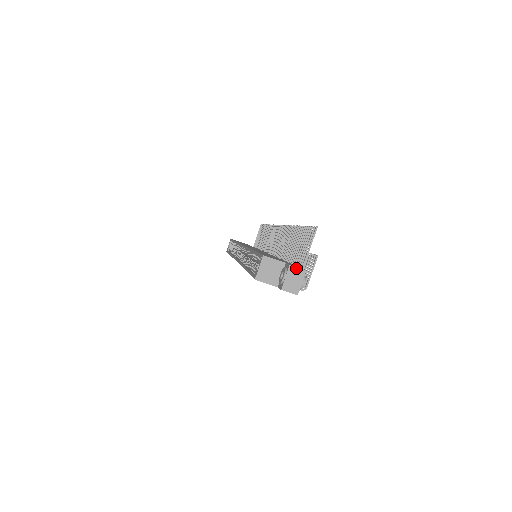
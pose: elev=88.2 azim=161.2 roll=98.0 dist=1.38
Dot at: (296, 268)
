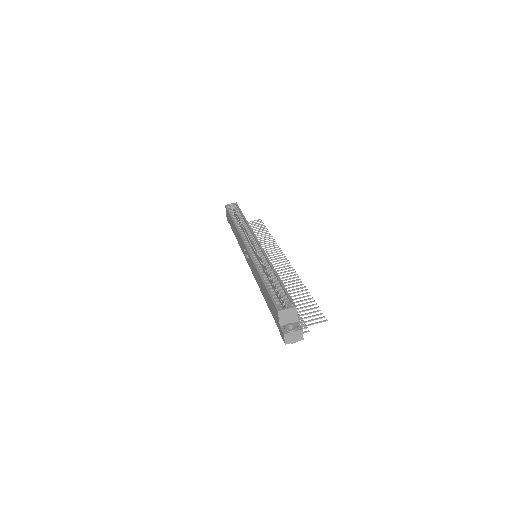
Dot at: (302, 334)
